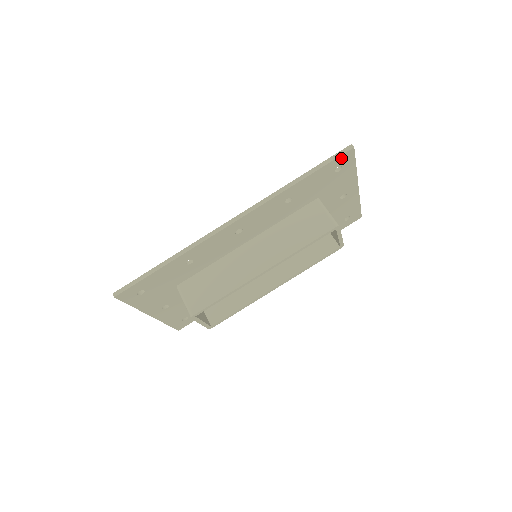
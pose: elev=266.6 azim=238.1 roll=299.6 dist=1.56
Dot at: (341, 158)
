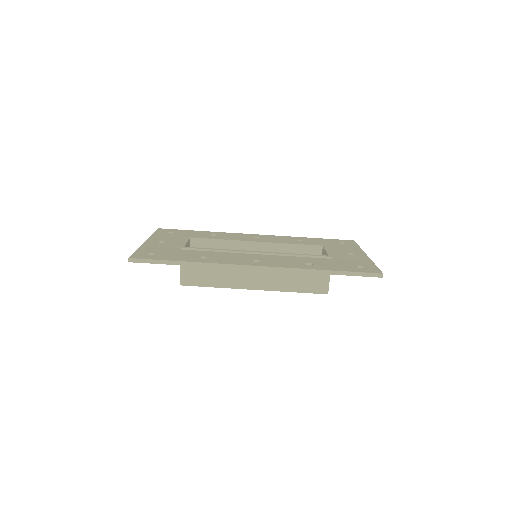
Dot at: (368, 275)
